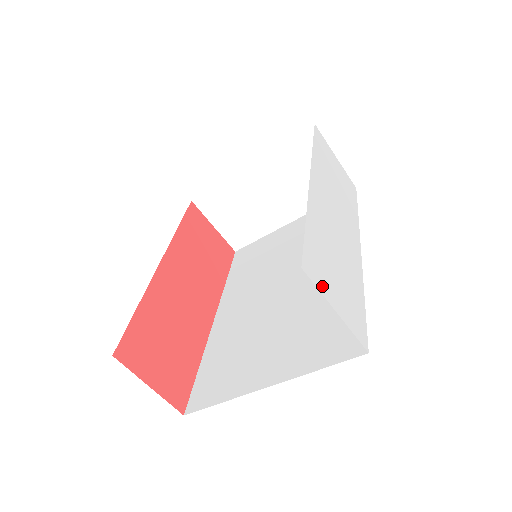
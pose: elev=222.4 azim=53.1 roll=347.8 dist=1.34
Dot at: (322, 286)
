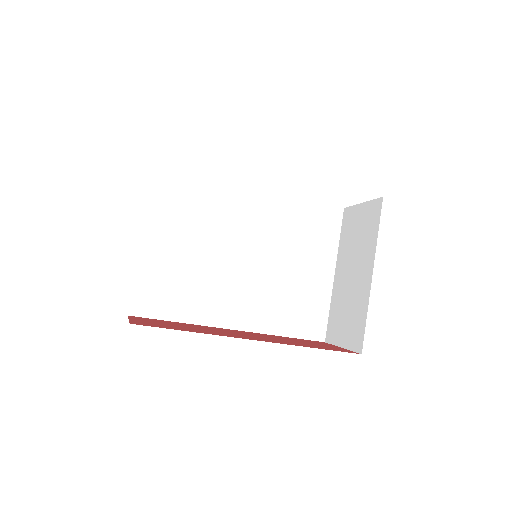
Dot at: occluded
